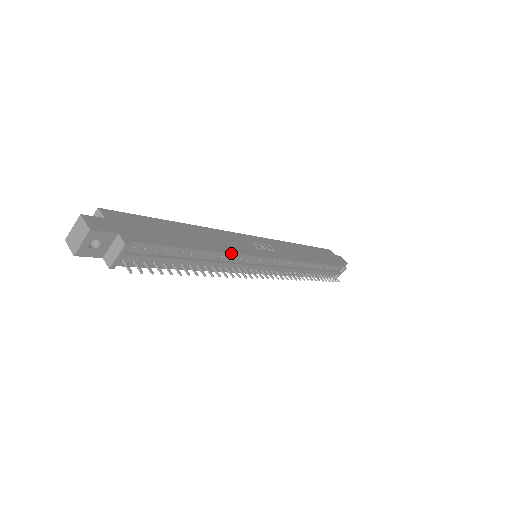
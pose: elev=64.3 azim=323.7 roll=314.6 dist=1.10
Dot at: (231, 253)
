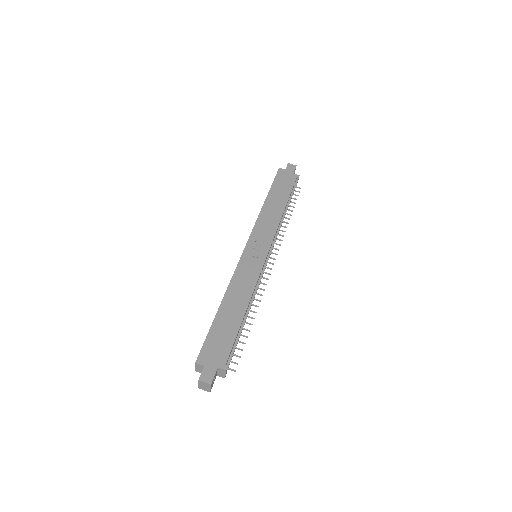
Dot at: (253, 291)
